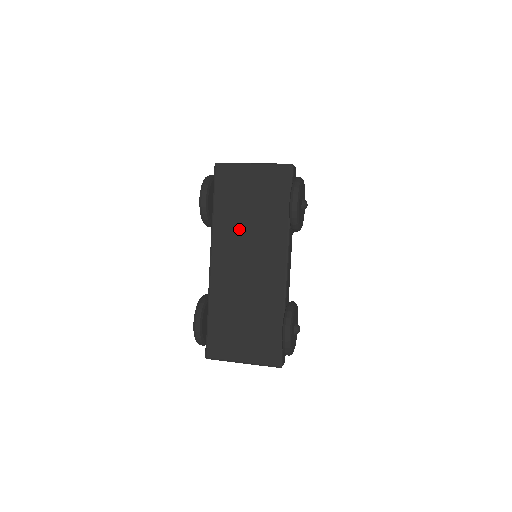
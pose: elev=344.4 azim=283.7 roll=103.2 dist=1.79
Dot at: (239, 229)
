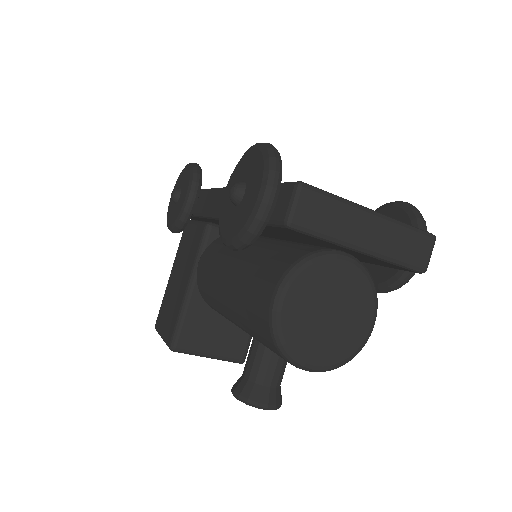
Dot at: occluded
